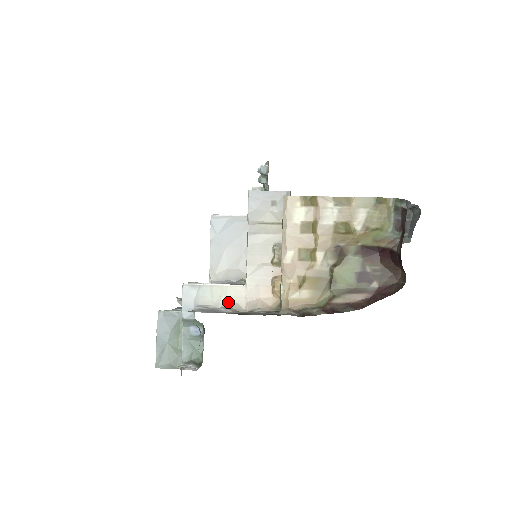
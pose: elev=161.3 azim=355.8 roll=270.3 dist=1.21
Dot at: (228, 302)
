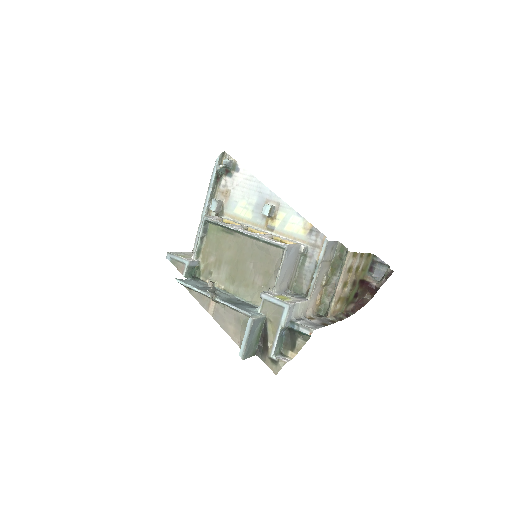
Dot at: (303, 312)
